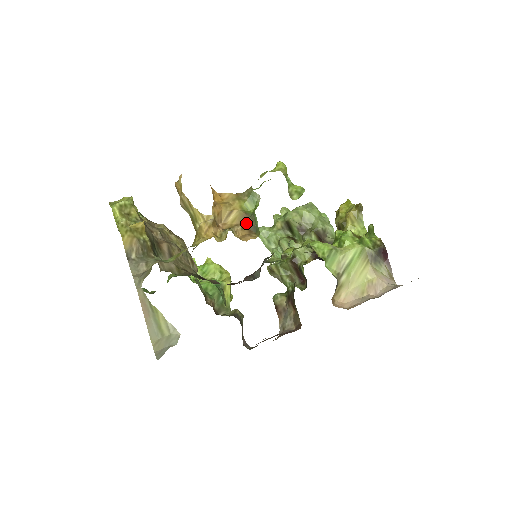
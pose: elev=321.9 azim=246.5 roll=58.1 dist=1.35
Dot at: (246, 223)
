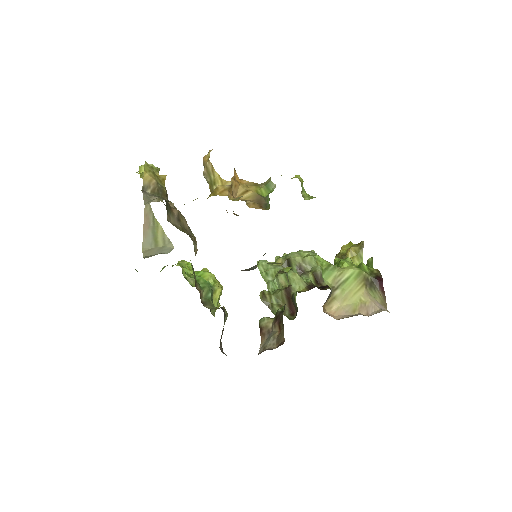
Dot at: (258, 201)
